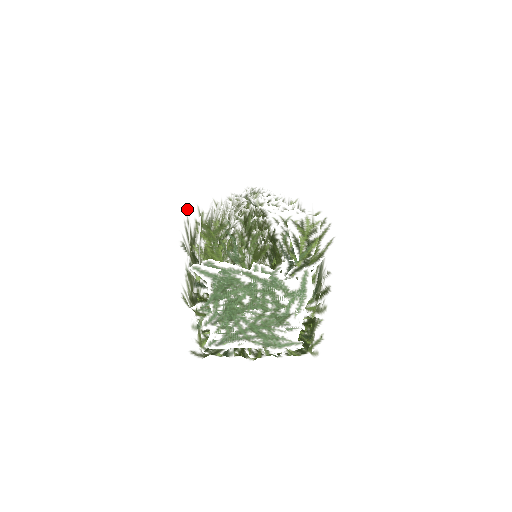
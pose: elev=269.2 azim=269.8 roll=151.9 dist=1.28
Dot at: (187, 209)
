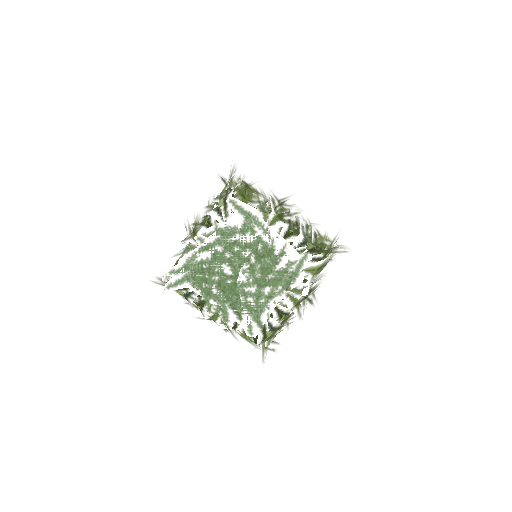
Dot at: occluded
